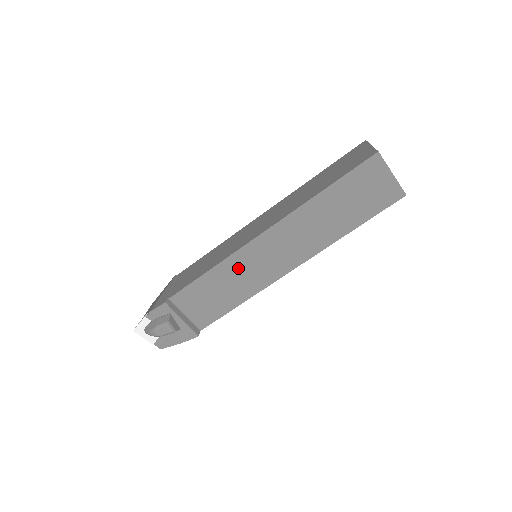
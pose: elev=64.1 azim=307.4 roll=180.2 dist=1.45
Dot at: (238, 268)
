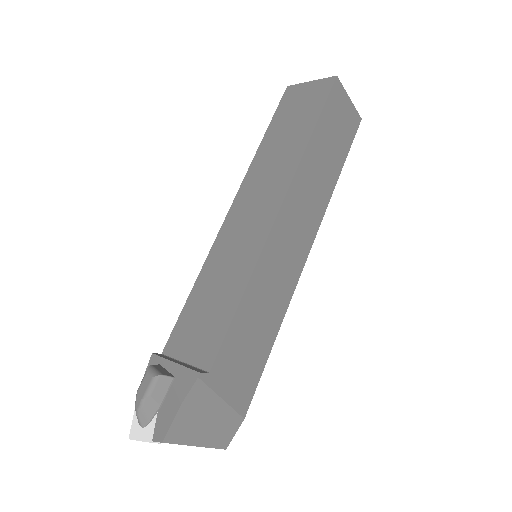
Dot at: (221, 259)
